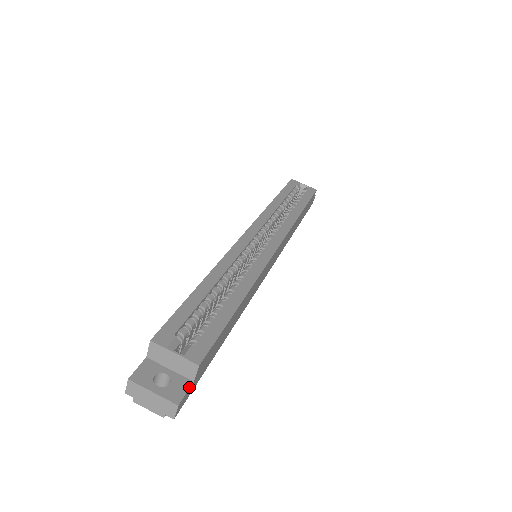
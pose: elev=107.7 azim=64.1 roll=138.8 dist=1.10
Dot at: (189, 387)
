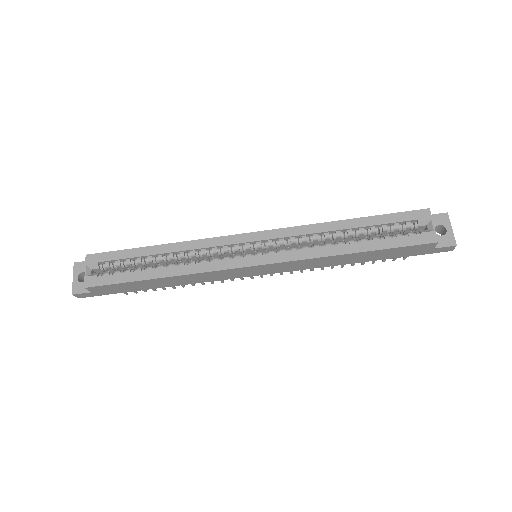
Dot at: (86, 292)
